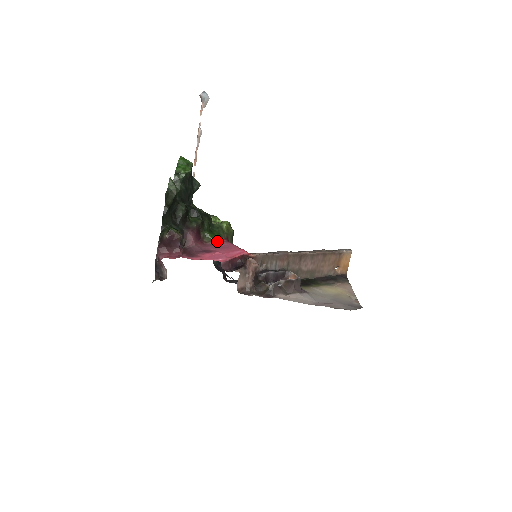
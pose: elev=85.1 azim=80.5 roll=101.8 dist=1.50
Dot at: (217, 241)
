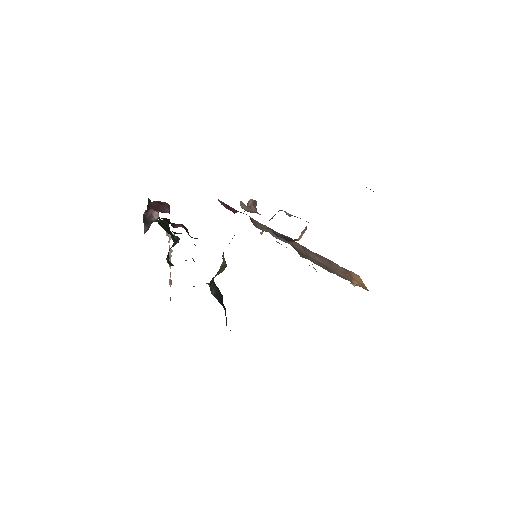
Dot at: occluded
